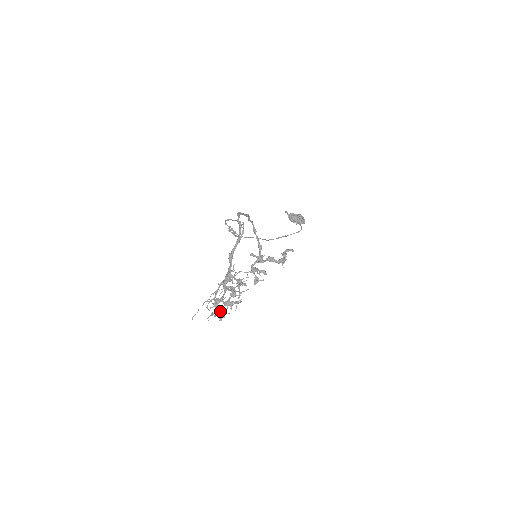
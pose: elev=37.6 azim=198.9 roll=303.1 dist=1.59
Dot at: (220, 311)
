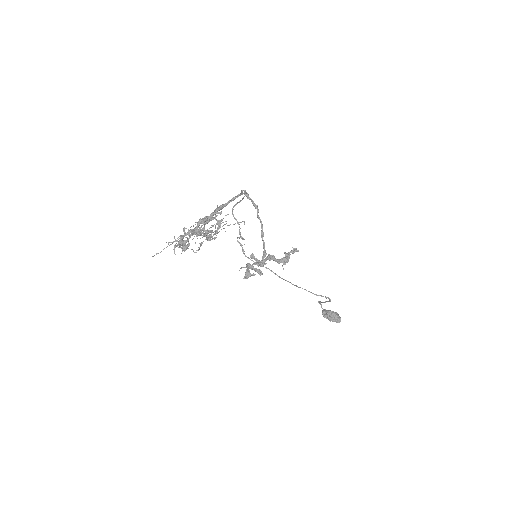
Dot at: (183, 236)
